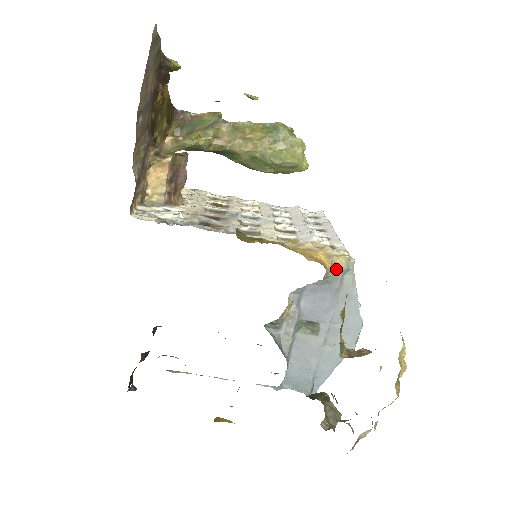
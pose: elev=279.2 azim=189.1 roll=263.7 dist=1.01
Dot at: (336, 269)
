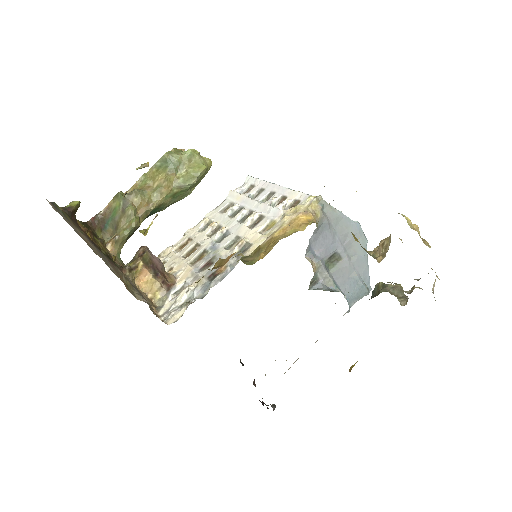
Dot at: (317, 214)
